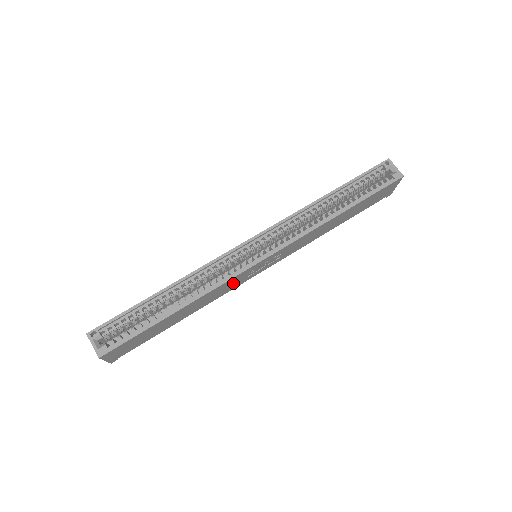
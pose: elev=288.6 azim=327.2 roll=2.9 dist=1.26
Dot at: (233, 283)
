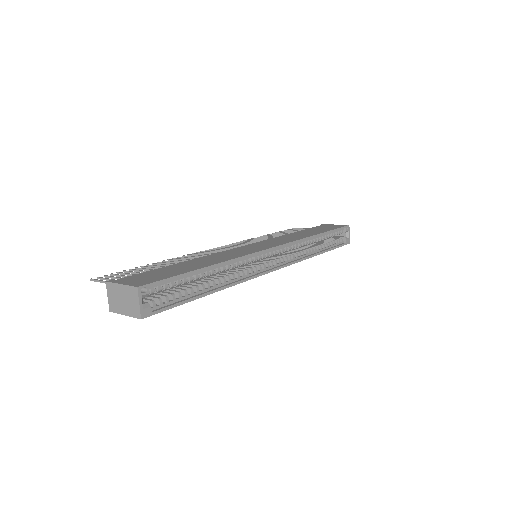
Dot at: occluded
